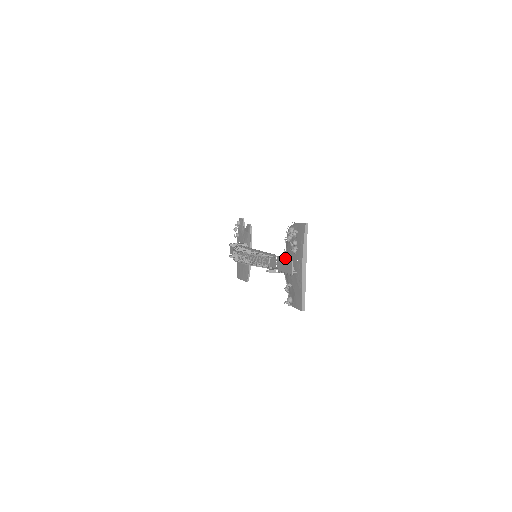
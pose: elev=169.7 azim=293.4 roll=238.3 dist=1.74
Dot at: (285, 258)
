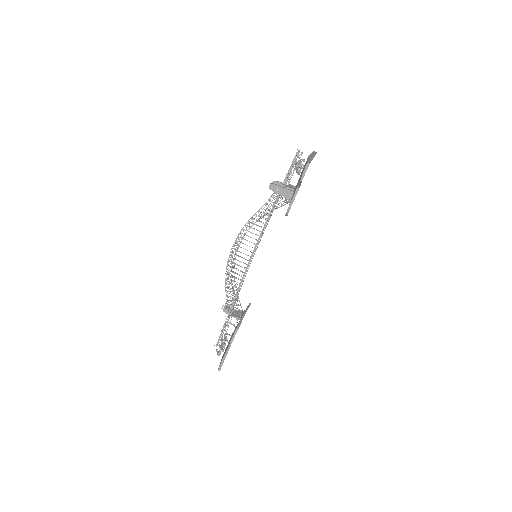
Dot at: (220, 335)
